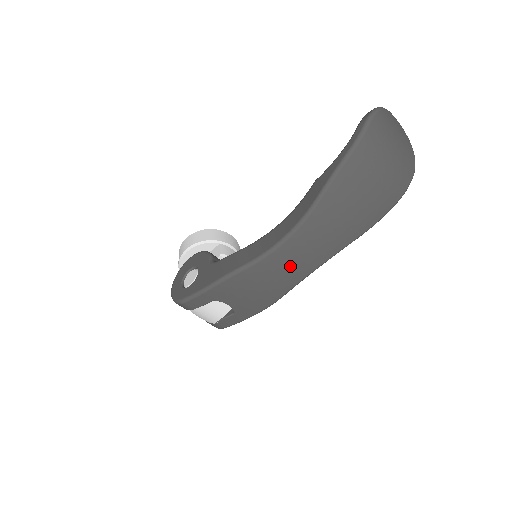
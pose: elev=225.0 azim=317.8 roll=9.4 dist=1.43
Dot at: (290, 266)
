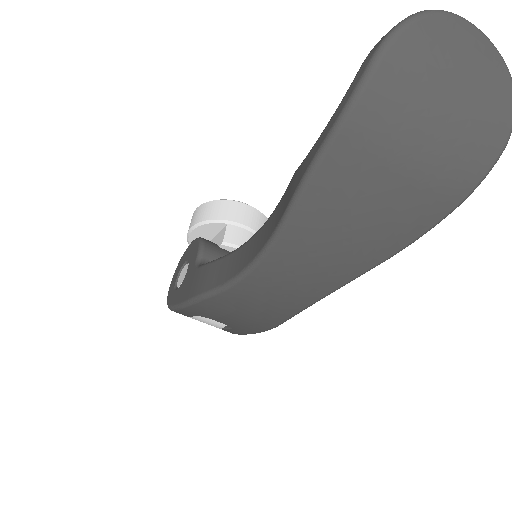
Dot at: (273, 298)
